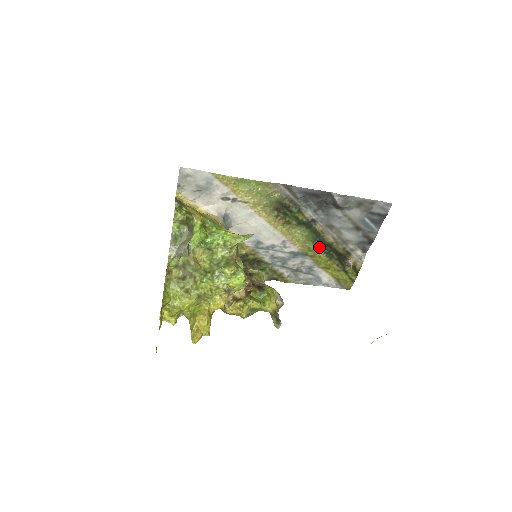
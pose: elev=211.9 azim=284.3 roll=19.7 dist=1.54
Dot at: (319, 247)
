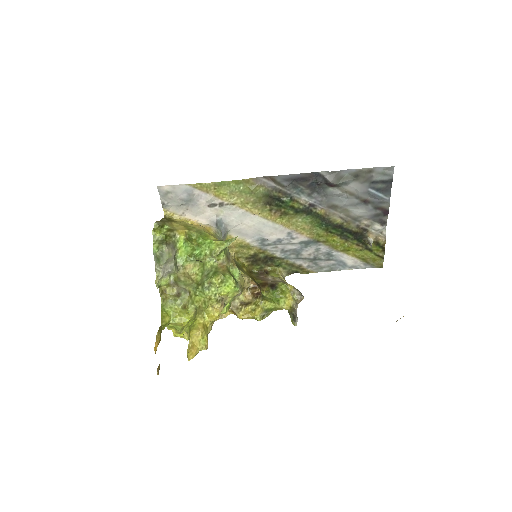
Dot at: (329, 231)
